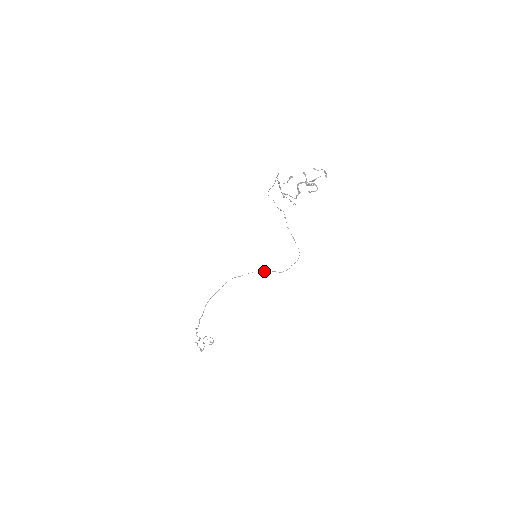
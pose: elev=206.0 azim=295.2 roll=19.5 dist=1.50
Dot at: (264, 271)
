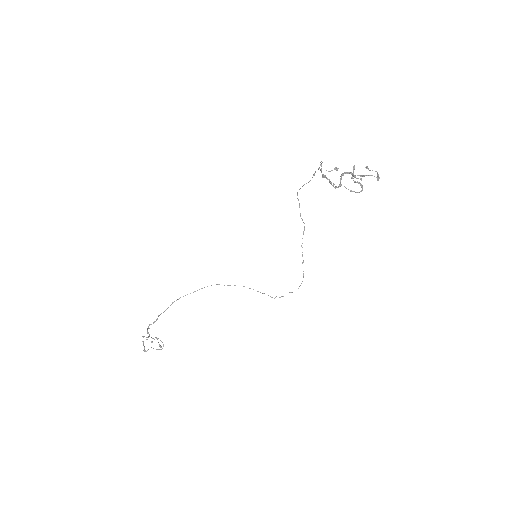
Dot at: occluded
